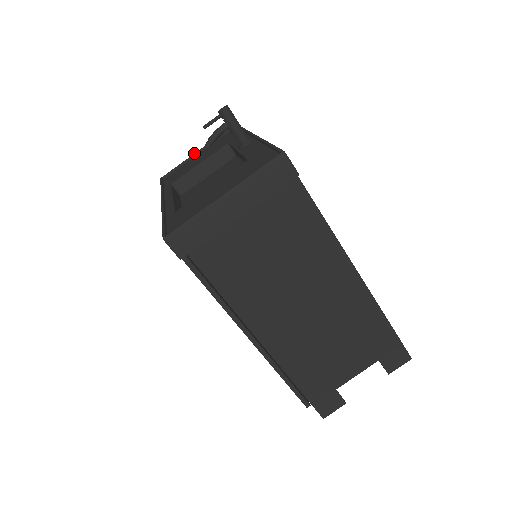
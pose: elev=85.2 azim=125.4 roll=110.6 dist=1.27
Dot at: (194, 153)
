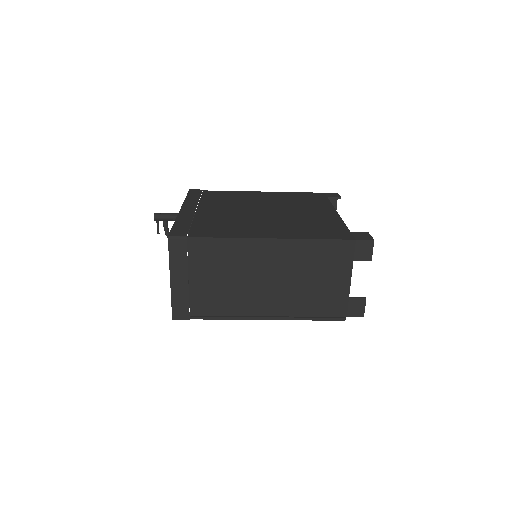
Dot at: occluded
